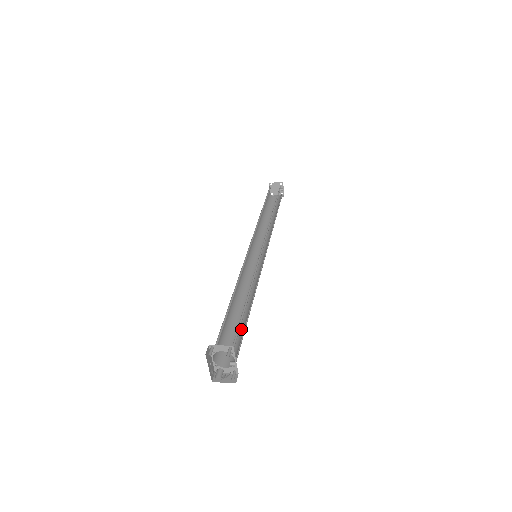
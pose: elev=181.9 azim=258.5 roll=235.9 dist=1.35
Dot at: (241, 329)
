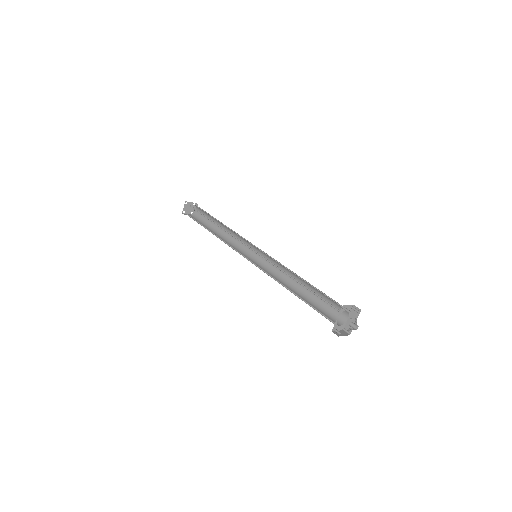
Dot at: (314, 303)
